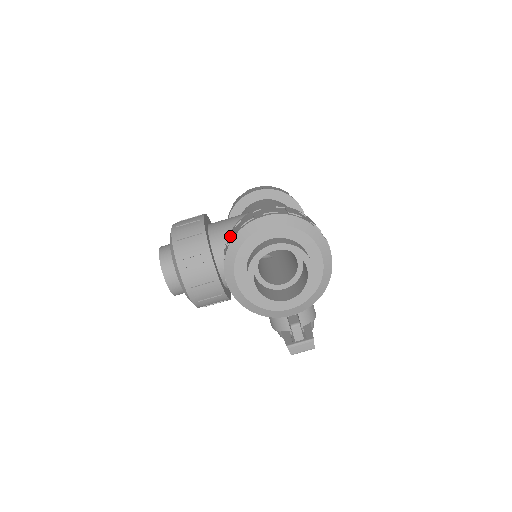
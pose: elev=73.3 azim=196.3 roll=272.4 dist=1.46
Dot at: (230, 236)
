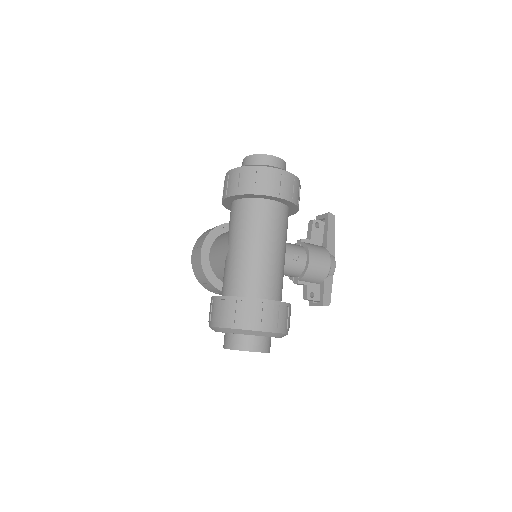
Dot at: occluded
